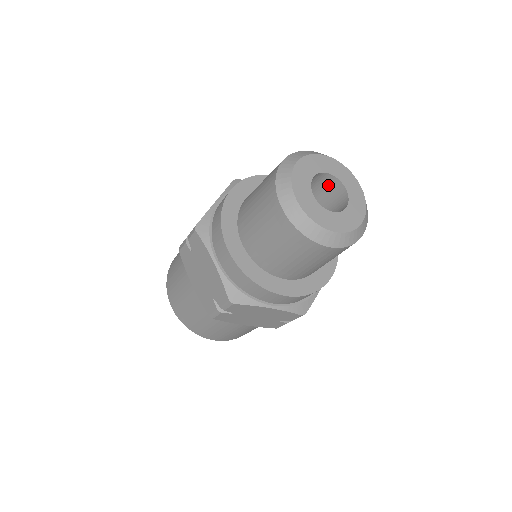
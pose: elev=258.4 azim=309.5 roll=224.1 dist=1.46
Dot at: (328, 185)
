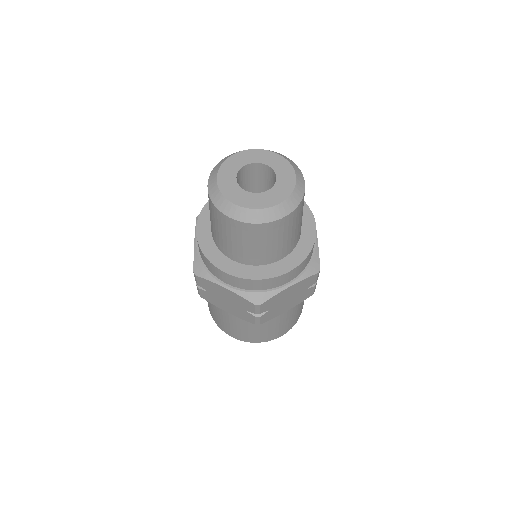
Dot at: (254, 172)
